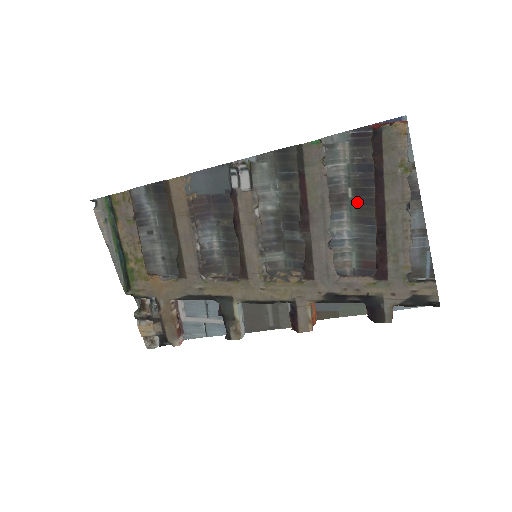
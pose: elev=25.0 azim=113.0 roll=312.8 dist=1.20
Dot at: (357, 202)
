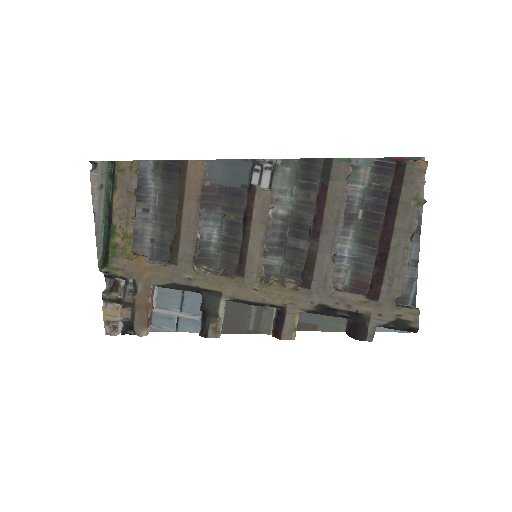
Dot at: (365, 224)
